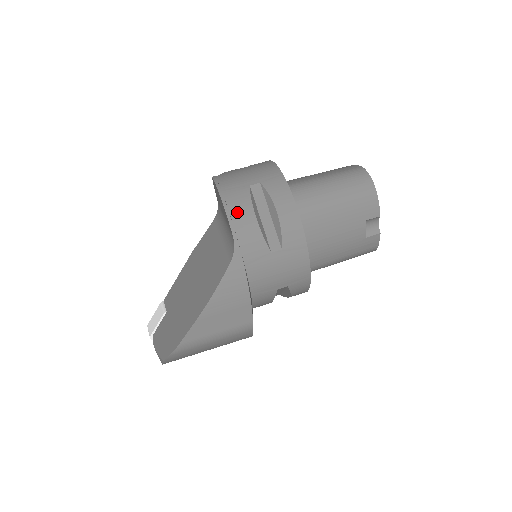
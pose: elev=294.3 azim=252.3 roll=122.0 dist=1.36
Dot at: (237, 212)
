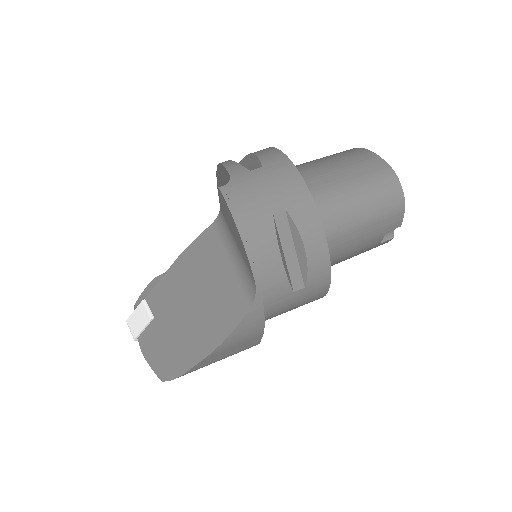
Dot at: (260, 254)
